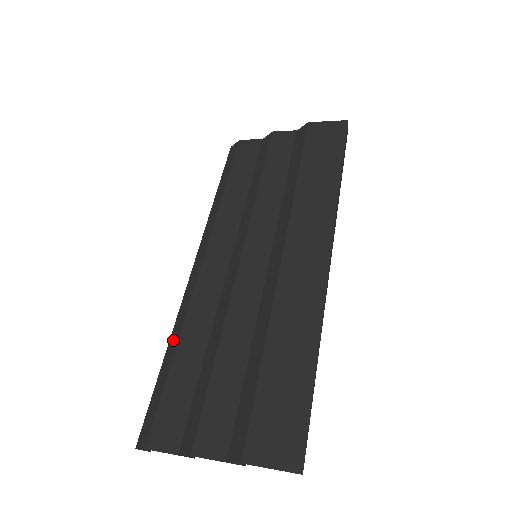
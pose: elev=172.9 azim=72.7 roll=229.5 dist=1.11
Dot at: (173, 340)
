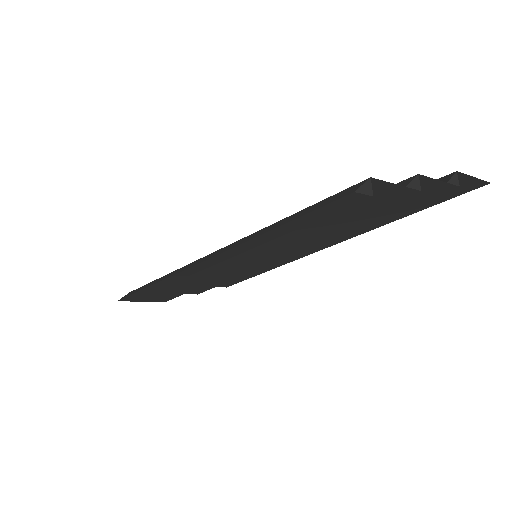
Dot at: (254, 235)
